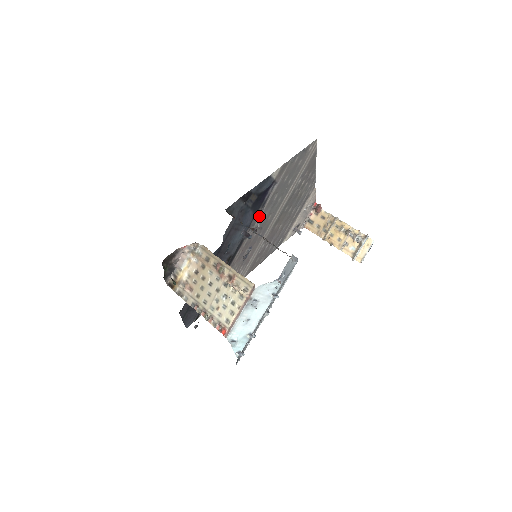
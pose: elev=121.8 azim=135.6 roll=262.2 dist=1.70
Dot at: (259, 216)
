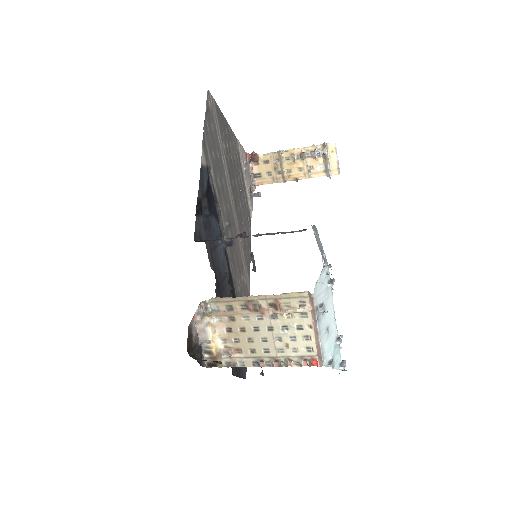
Dot at: (220, 215)
